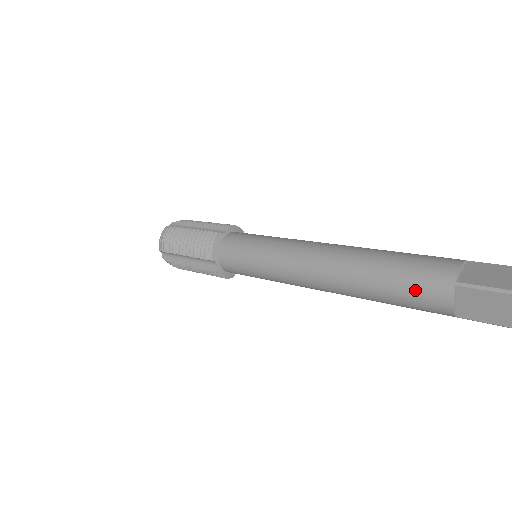
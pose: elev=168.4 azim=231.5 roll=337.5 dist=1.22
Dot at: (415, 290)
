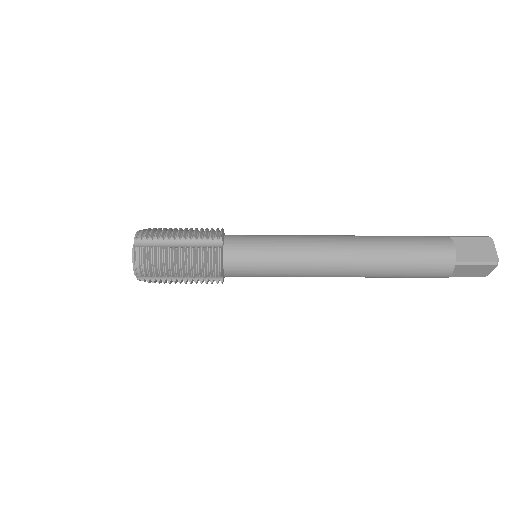
Dot at: (426, 271)
